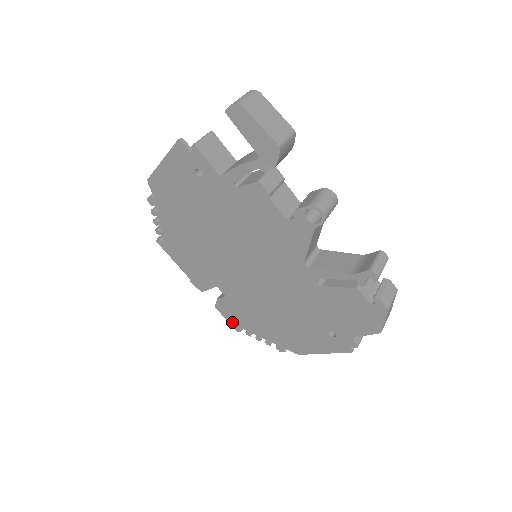
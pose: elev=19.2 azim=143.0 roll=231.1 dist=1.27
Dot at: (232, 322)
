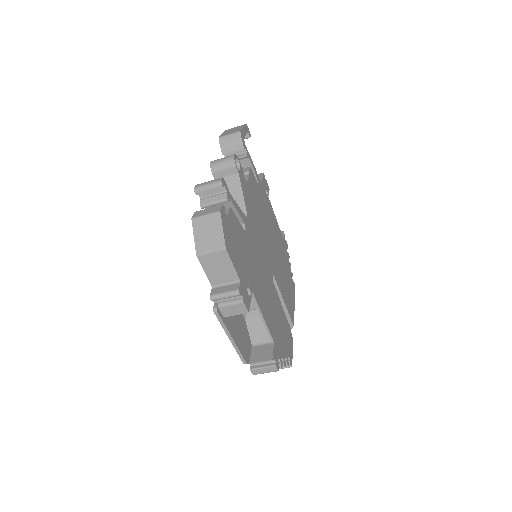
Dot at: occluded
